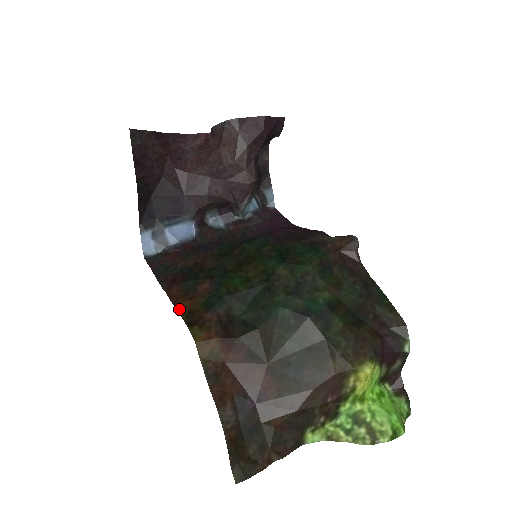
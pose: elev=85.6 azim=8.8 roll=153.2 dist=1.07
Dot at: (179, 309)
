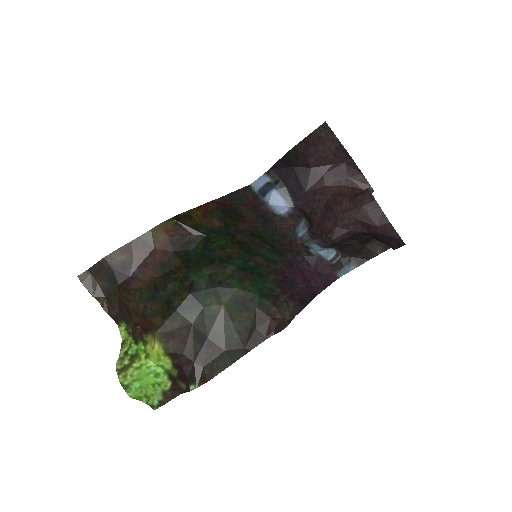
Dot at: (193, 210)
